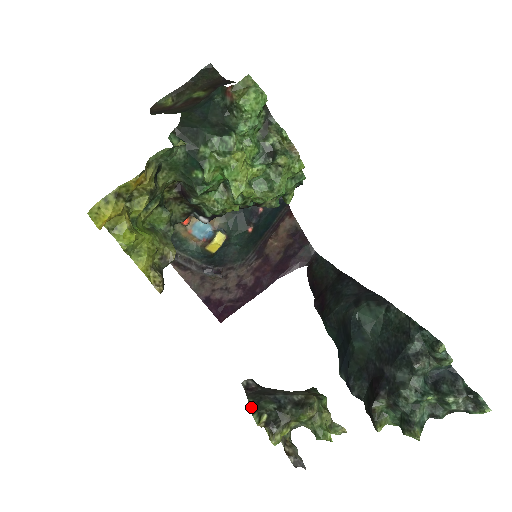
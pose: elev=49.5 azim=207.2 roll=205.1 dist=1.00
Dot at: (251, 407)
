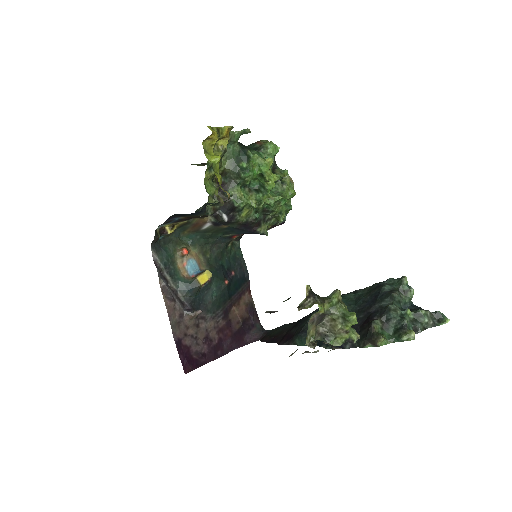
Dot at: (288, 299)
